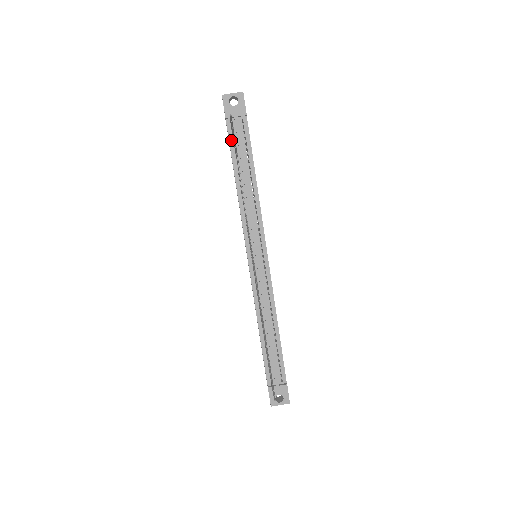
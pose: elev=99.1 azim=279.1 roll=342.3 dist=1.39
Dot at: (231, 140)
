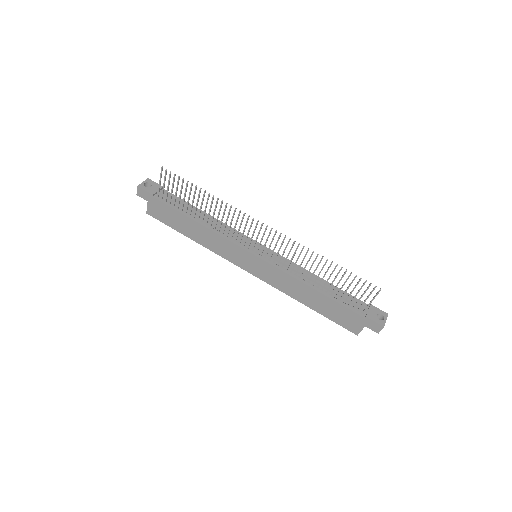
Dot at: (168, 204)
